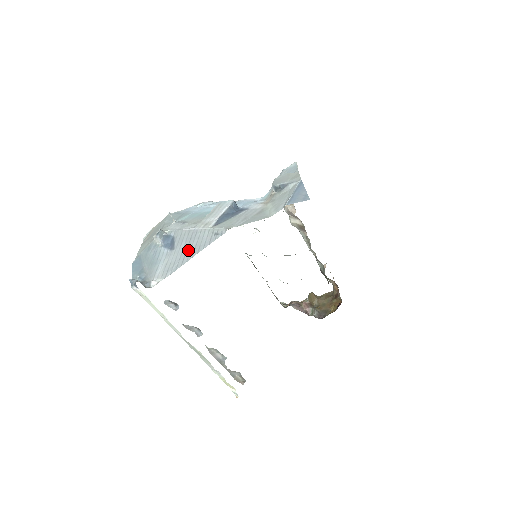
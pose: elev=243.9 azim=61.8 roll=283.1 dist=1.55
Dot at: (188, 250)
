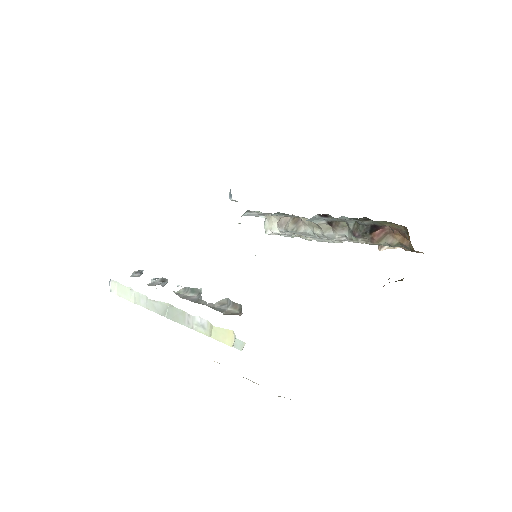
Dot at: occluded
